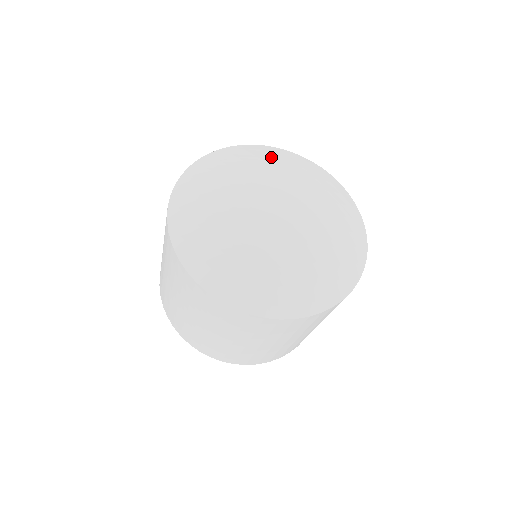
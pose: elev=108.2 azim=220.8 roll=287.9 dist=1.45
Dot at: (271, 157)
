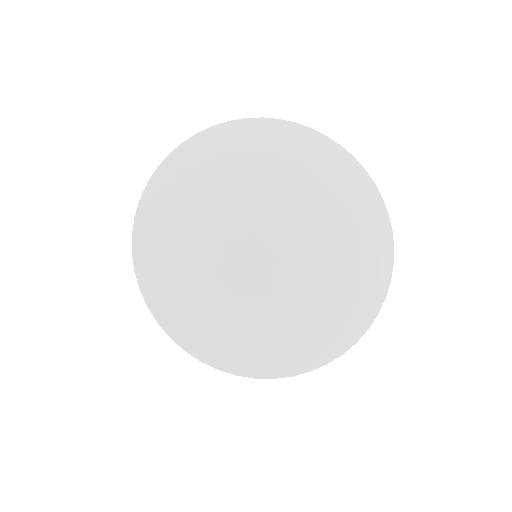
Dot at: (329, 166)
